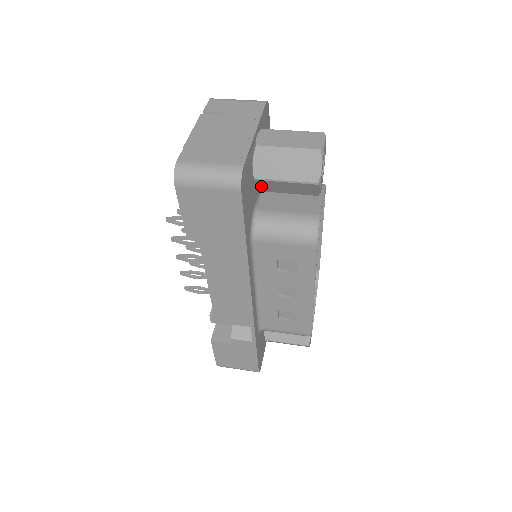
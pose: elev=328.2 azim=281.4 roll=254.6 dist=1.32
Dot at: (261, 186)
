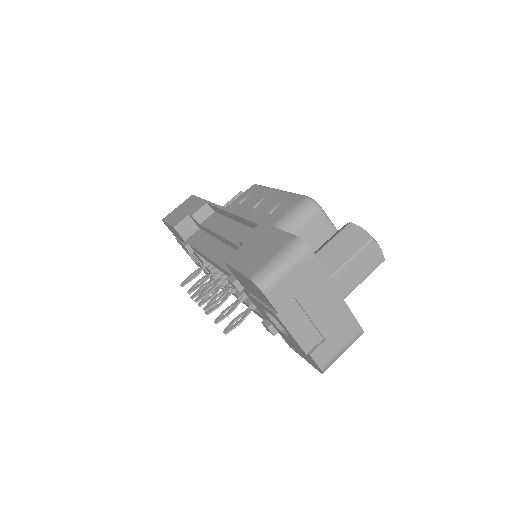
Dot at: occluded
